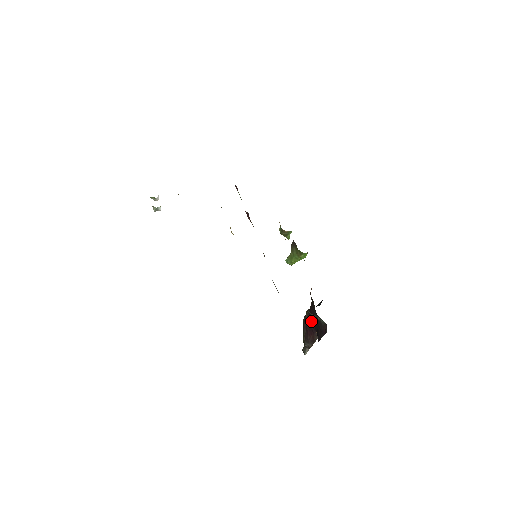
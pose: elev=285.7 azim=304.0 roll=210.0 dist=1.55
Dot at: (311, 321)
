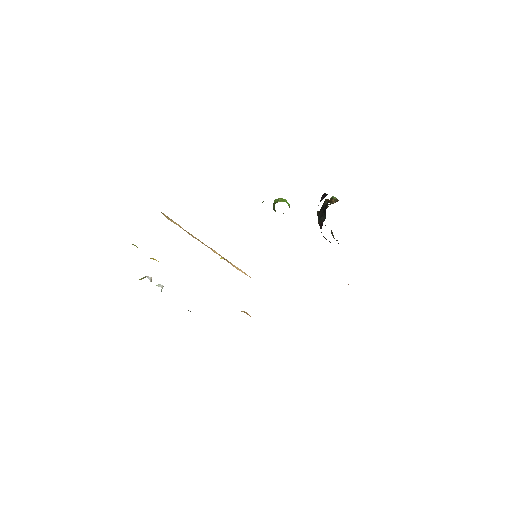
Dot at: occluded
